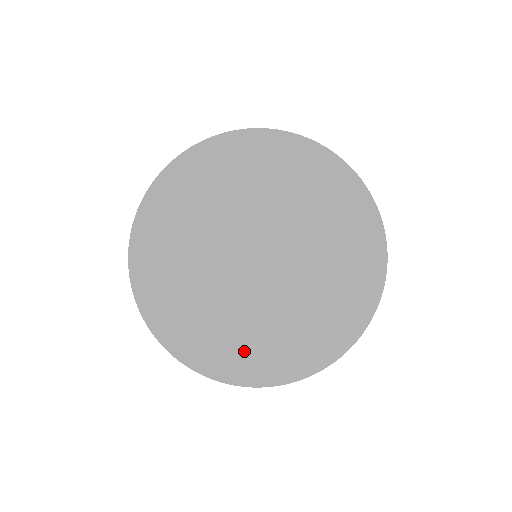
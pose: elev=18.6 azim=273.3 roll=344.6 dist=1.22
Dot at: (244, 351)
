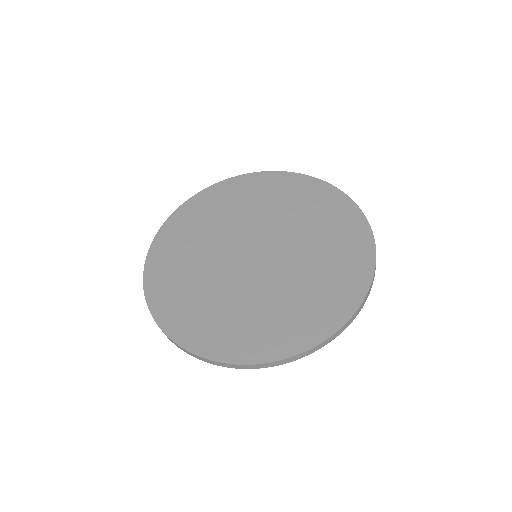
Dot at: (235, 330)
